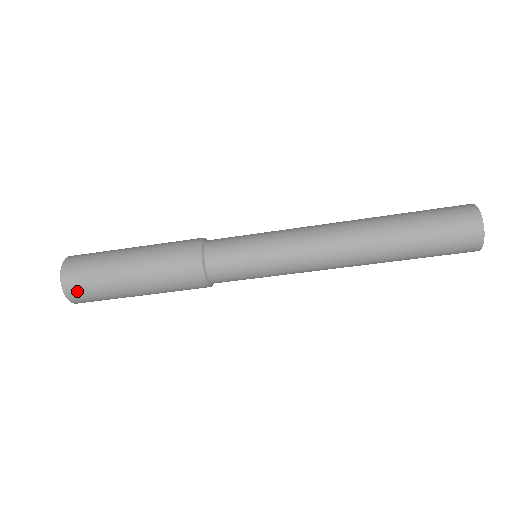
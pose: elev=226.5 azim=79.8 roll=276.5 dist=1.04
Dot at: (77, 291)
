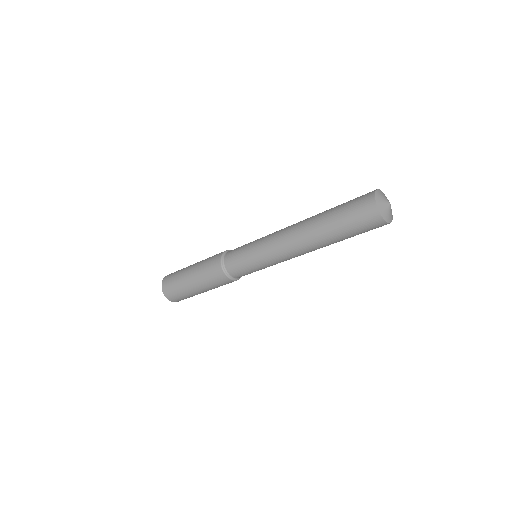
Dot at: occluded
